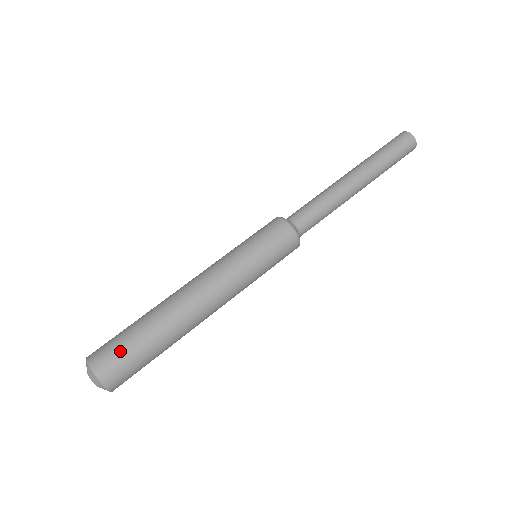
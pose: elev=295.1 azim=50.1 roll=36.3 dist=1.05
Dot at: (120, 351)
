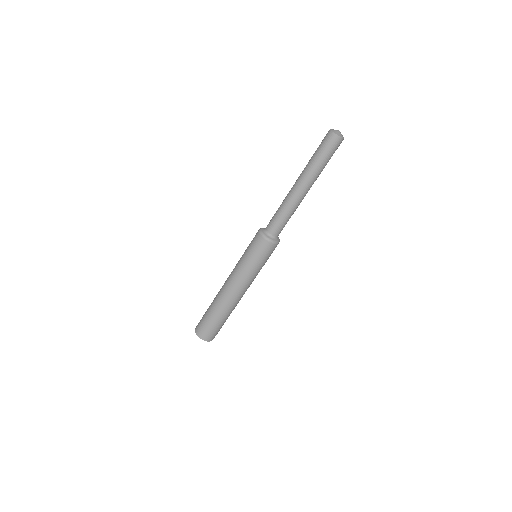
Dot at: (213, 330)
